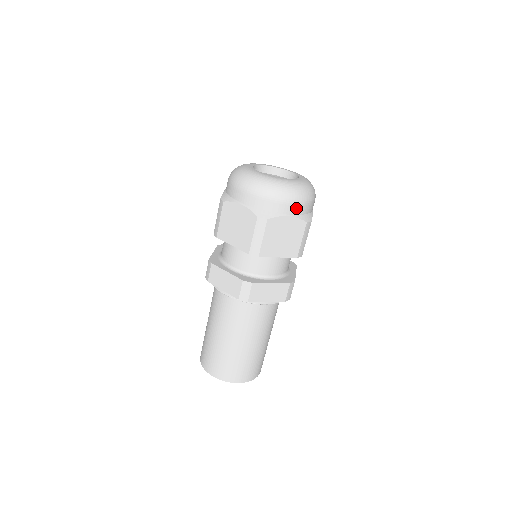
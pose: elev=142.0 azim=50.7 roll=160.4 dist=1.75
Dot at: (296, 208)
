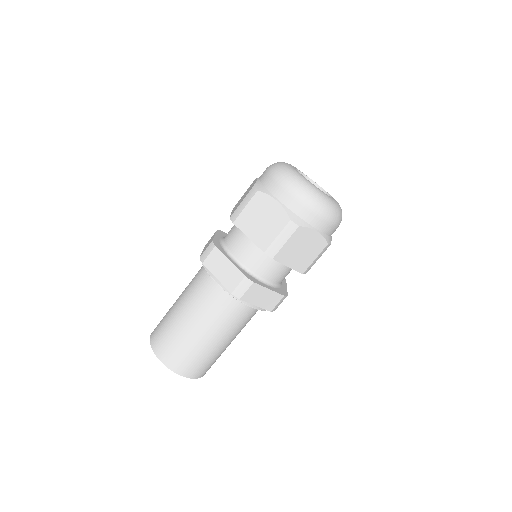
Dot at: (326, 226)
